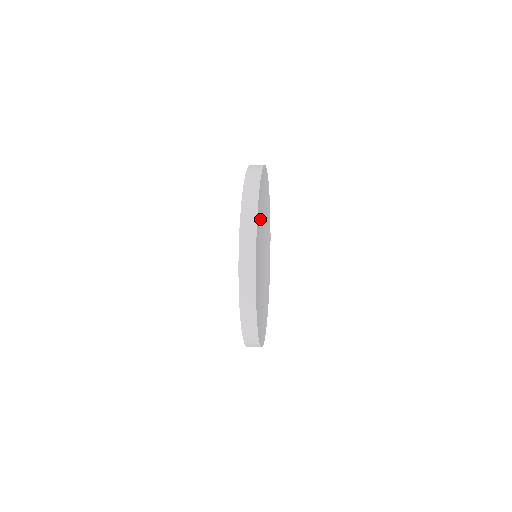
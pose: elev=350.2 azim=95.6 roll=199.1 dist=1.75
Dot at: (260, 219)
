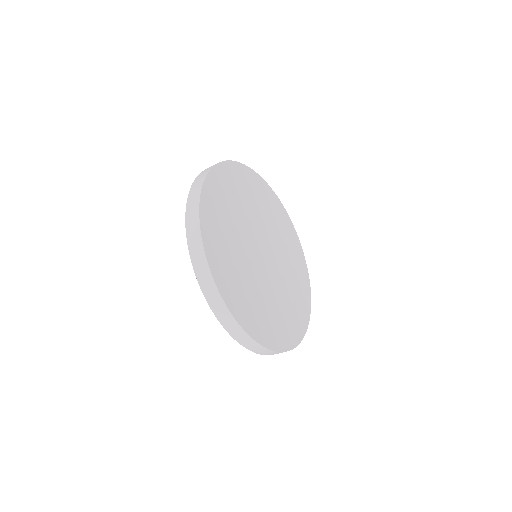
Dot at: (270, 217)
